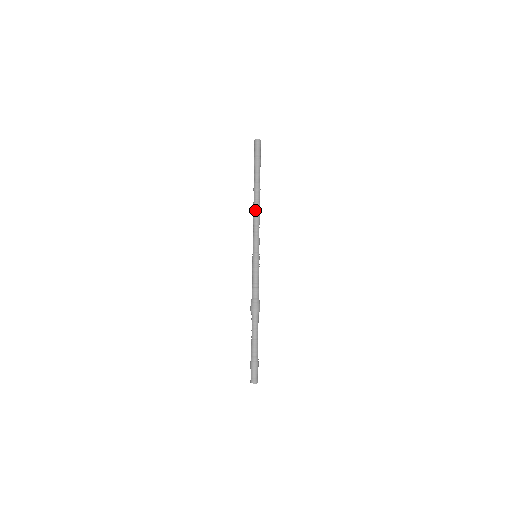
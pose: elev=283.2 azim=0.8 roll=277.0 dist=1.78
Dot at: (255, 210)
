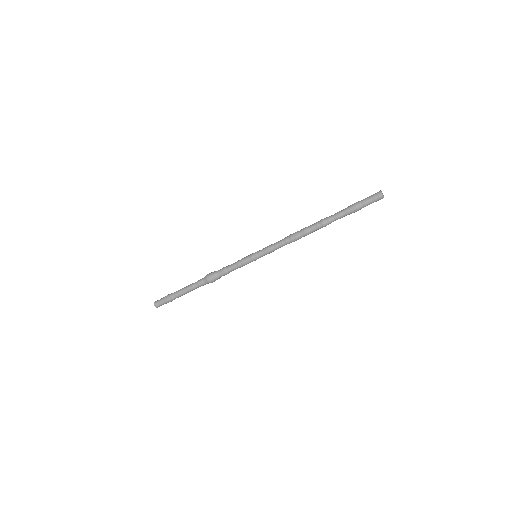
Dot at: occluded
